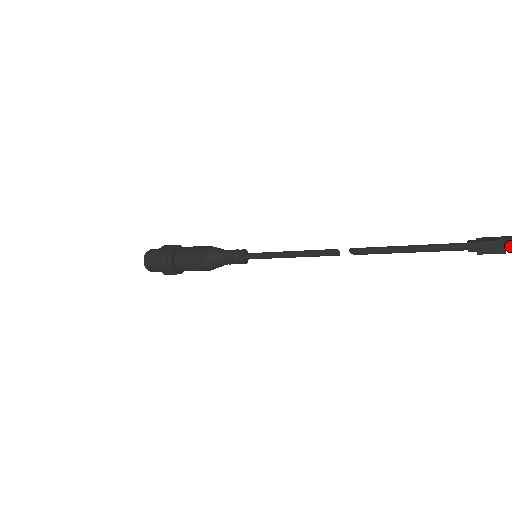
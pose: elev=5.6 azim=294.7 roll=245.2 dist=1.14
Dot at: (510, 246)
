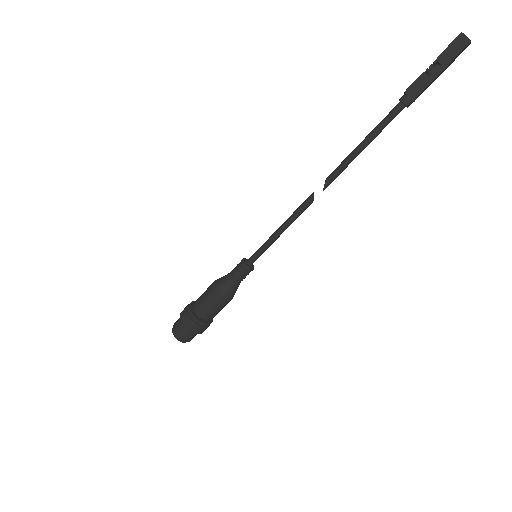
Dot at: (430, 72)
